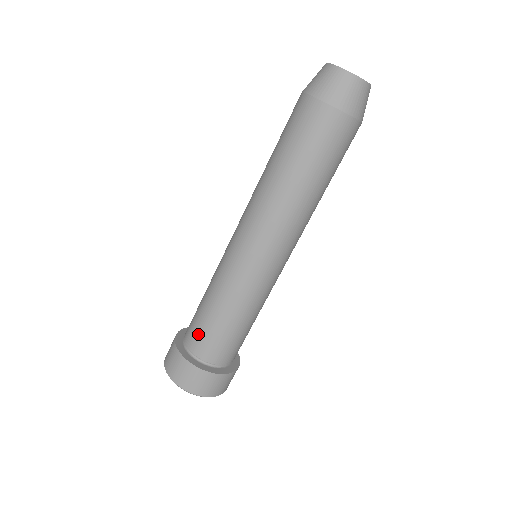
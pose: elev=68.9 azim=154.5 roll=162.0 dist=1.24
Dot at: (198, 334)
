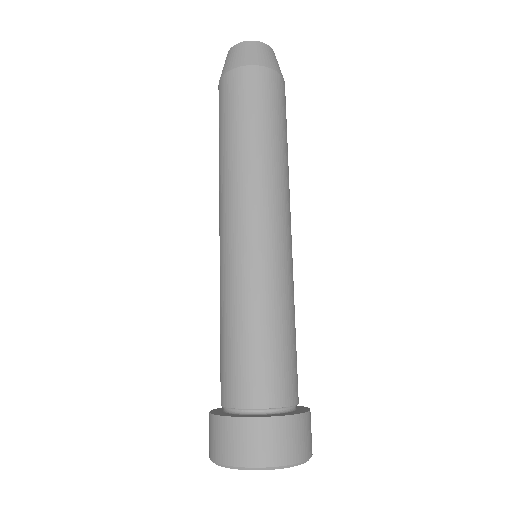
Dot at: occluded
